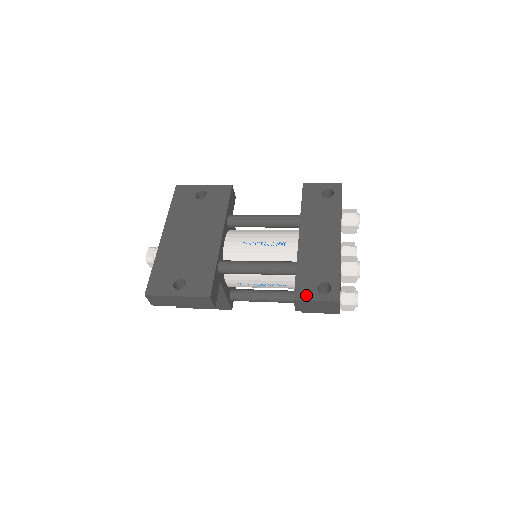
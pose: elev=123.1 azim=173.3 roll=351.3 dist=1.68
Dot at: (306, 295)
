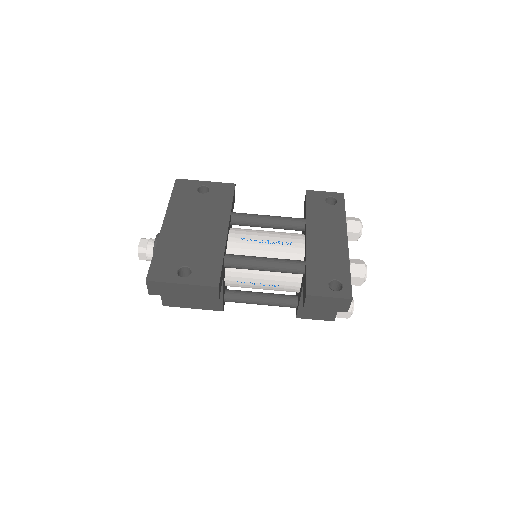
Dot at: (318, 291)
